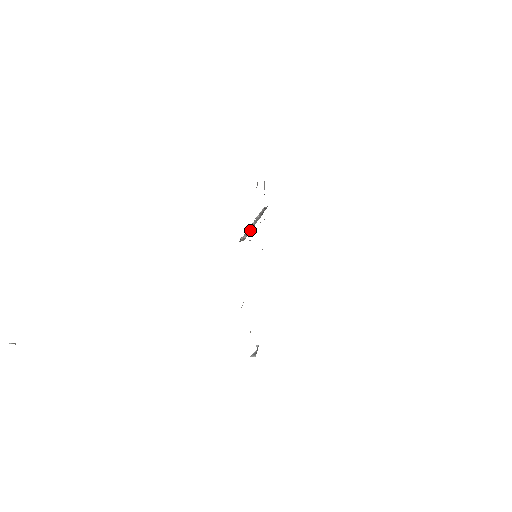
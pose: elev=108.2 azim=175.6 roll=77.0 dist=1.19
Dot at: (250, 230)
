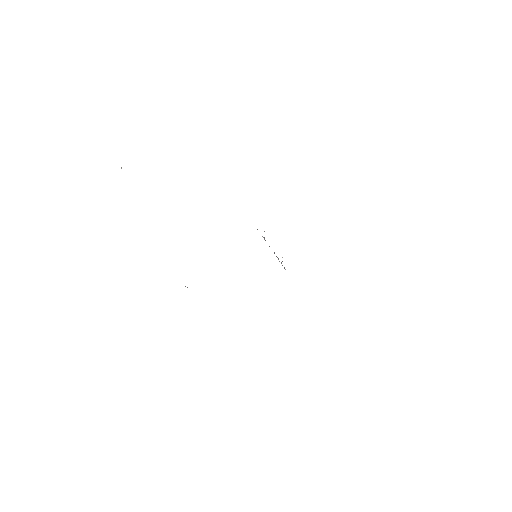
Dot at: occluded
